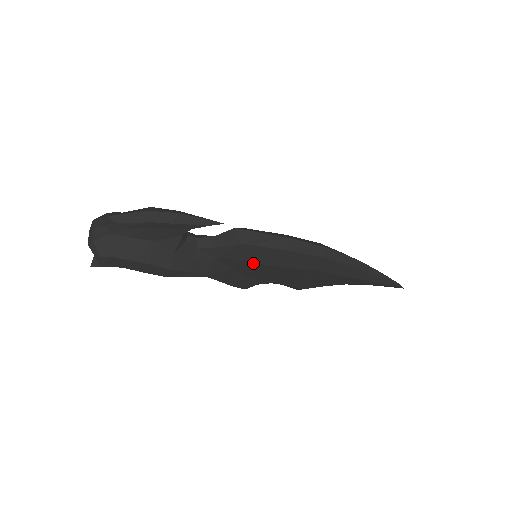
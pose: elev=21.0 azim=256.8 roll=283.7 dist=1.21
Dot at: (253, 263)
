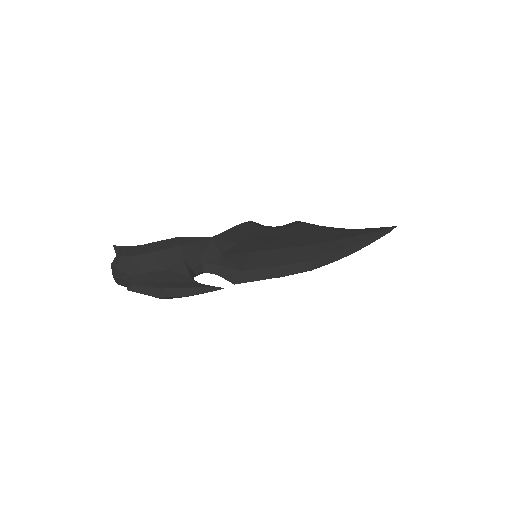
Dot at: occluded
